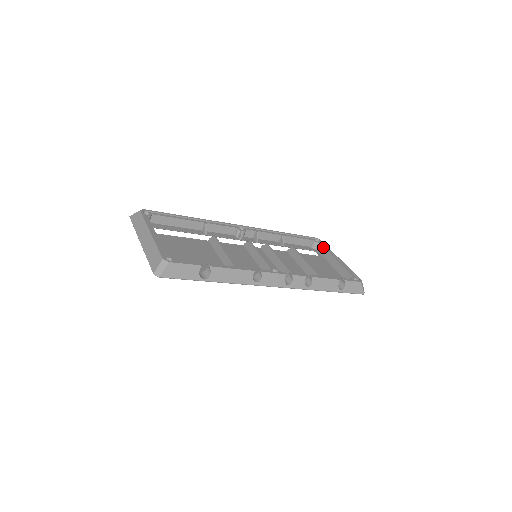
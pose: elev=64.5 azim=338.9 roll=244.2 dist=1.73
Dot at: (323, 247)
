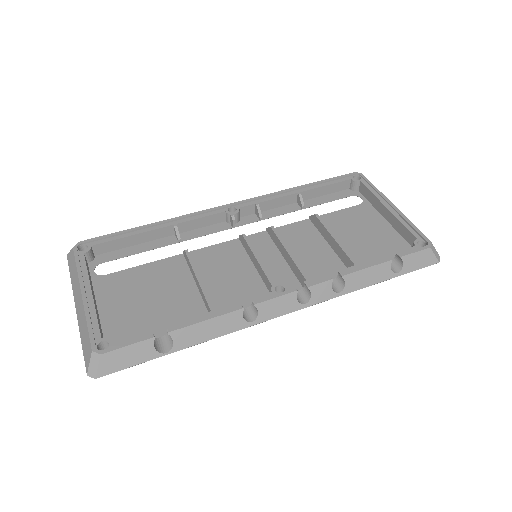
Dot at: (367, 188)
